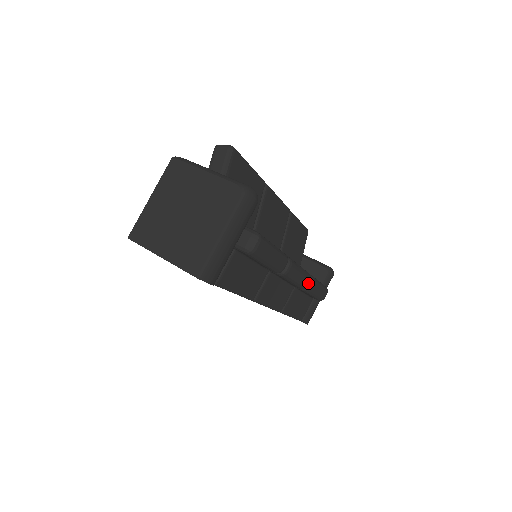
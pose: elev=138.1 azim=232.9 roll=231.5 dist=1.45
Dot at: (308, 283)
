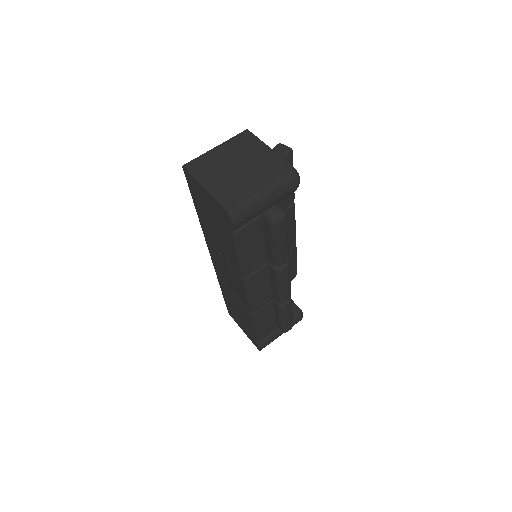
Dot at: (287, 300)
